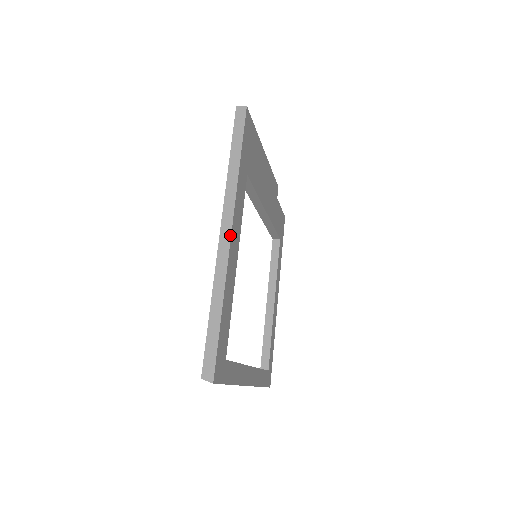
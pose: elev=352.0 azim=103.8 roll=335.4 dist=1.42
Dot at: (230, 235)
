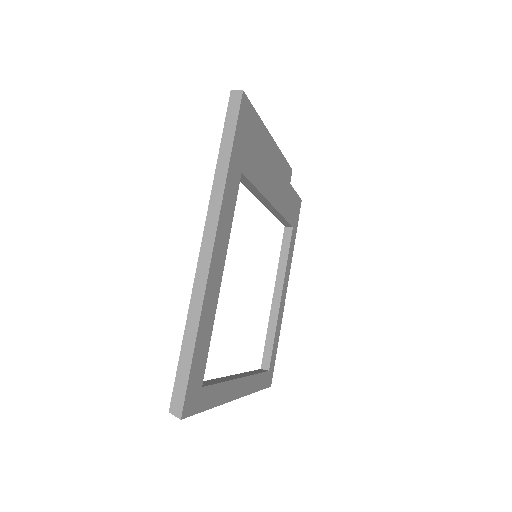
Dot at: (212, 250)
